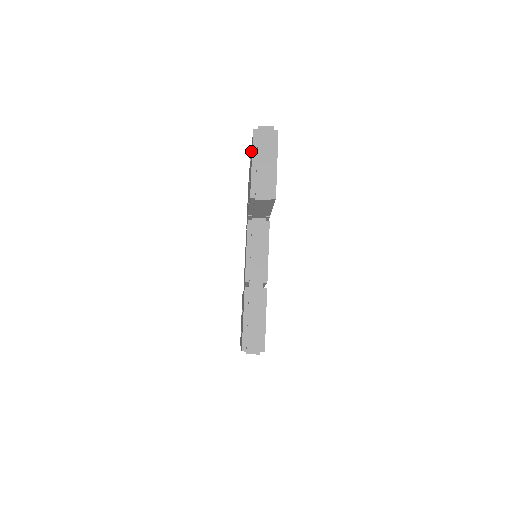
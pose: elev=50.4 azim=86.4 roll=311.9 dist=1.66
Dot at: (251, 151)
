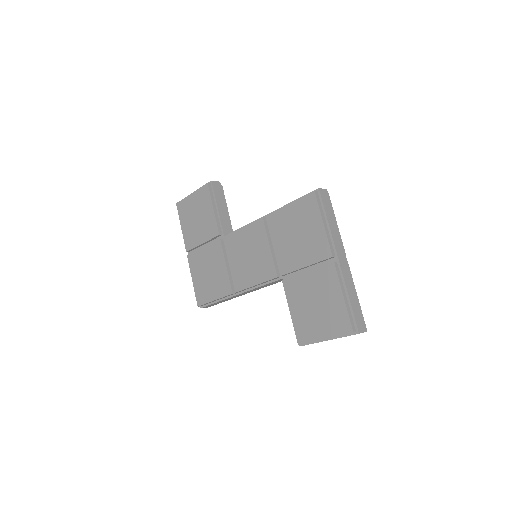
Dot at: (336, 298)
